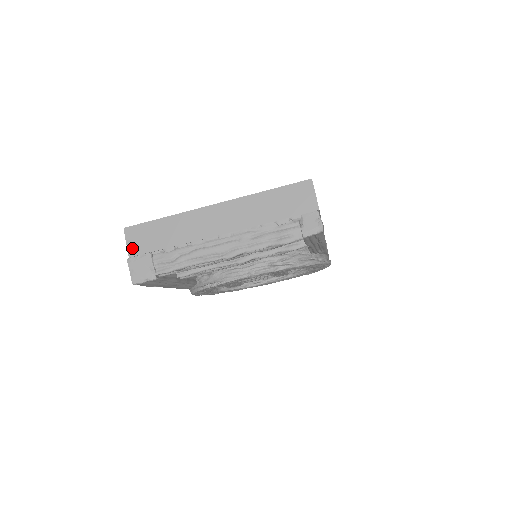
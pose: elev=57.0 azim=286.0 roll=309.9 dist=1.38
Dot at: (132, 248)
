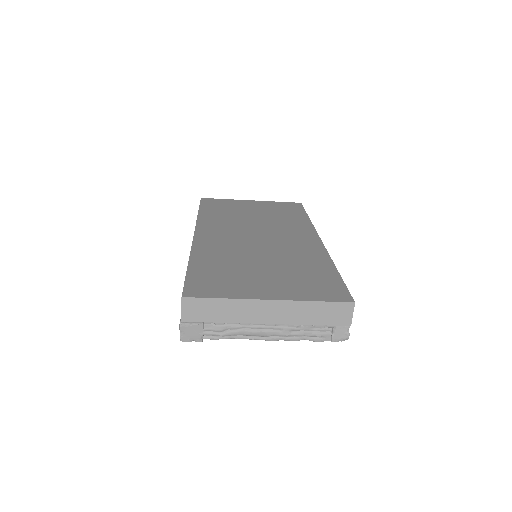
Dot at: (186, 315)
